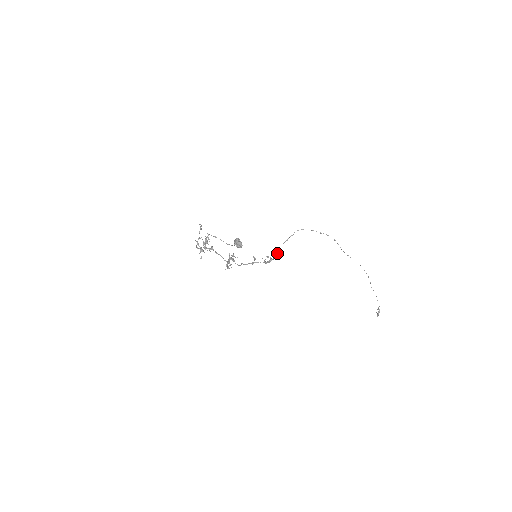
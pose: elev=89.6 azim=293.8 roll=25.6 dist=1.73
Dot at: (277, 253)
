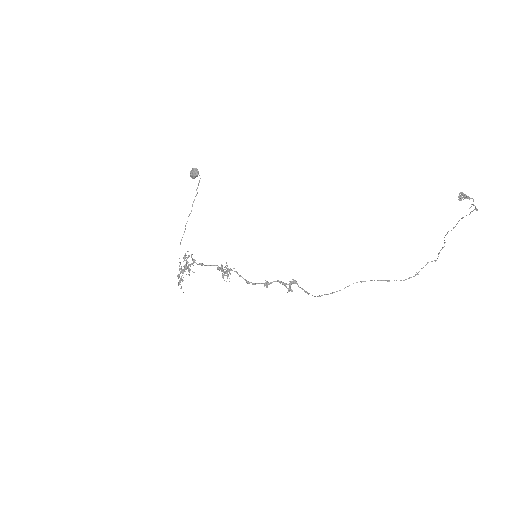
Dot at: occluded
